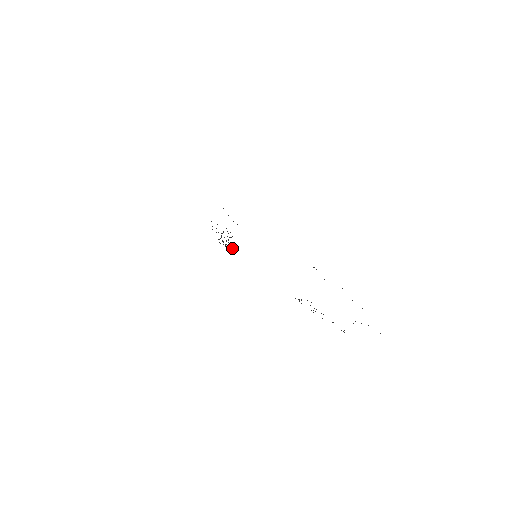
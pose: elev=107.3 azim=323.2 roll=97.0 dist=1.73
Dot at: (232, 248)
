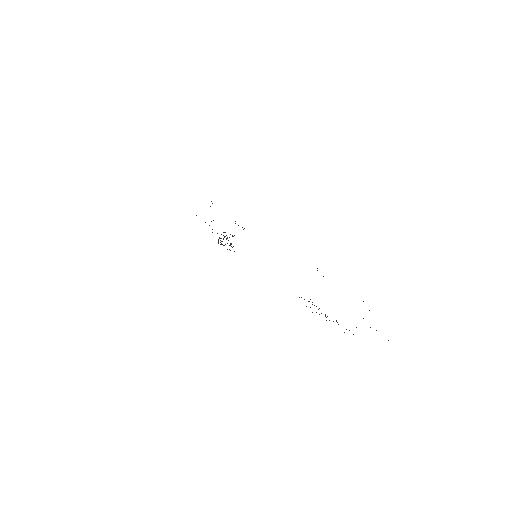
Dot at: occluded
